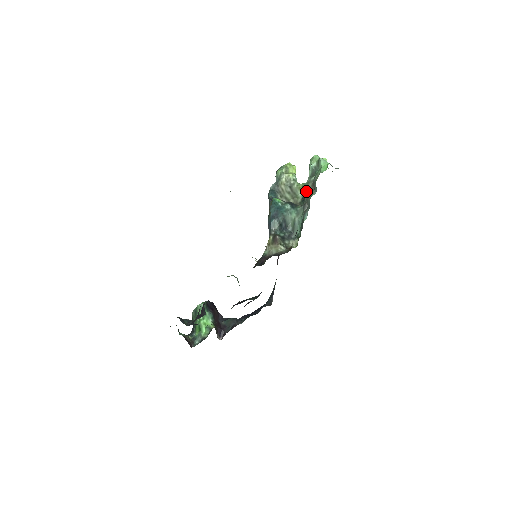
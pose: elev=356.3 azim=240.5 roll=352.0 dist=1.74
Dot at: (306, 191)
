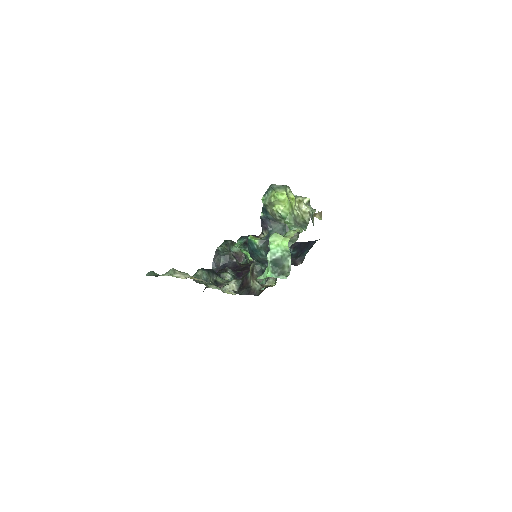
Dot at: occluded
